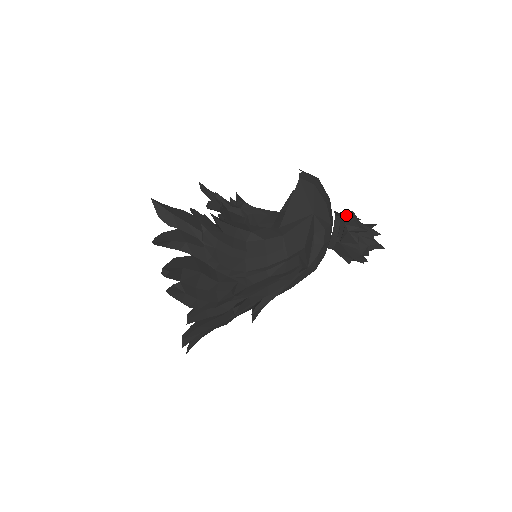
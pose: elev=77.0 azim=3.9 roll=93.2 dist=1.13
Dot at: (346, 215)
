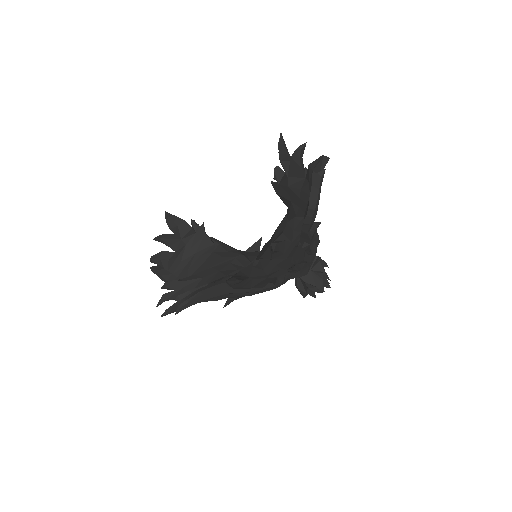
Dot at: occluded
